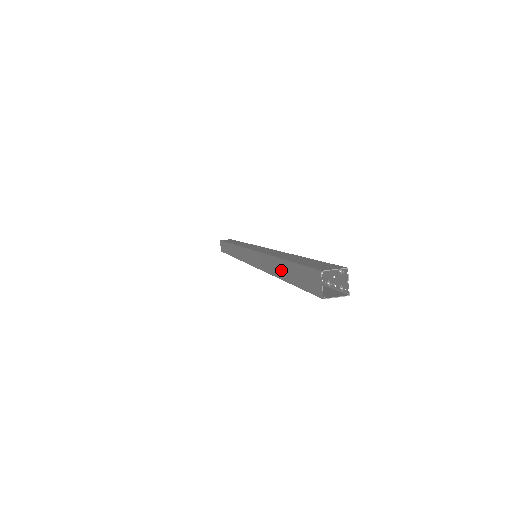
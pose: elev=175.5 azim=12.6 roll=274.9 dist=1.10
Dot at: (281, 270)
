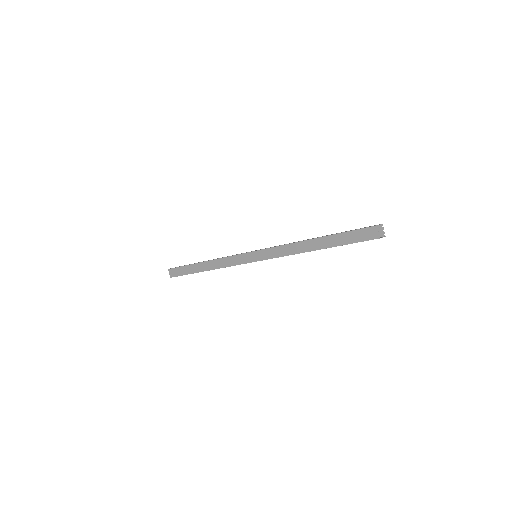
Dot at: (320, 244)
